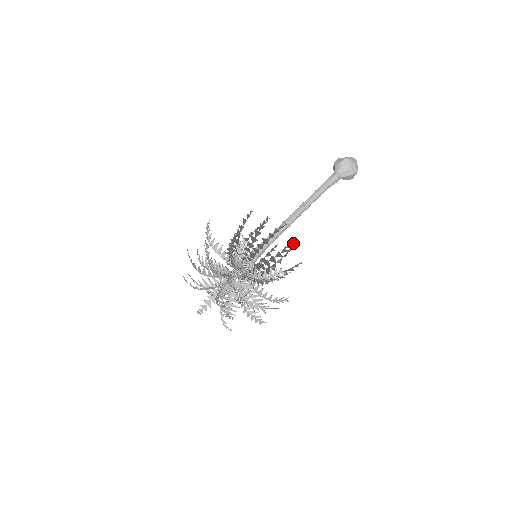
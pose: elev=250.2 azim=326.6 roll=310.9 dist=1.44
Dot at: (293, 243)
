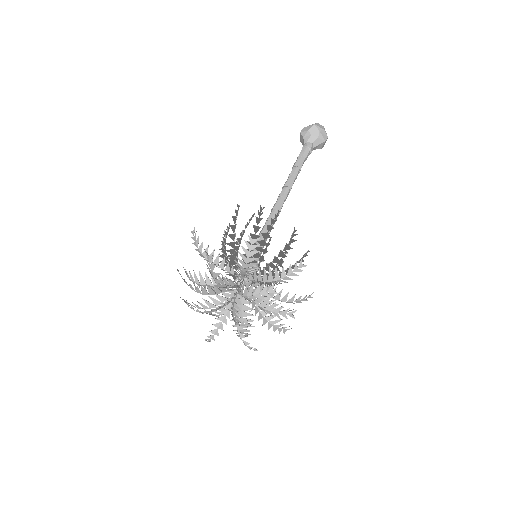
Dot at: occluded
